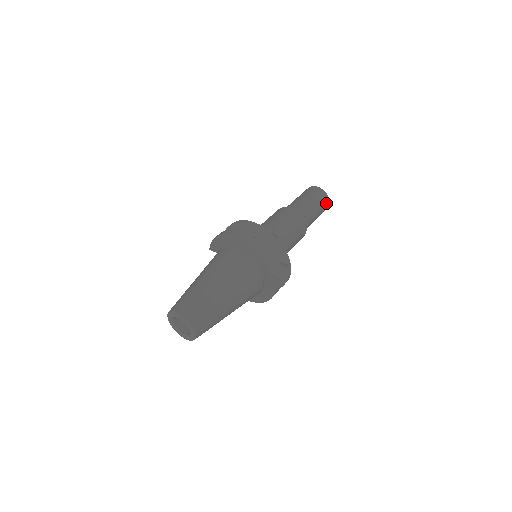
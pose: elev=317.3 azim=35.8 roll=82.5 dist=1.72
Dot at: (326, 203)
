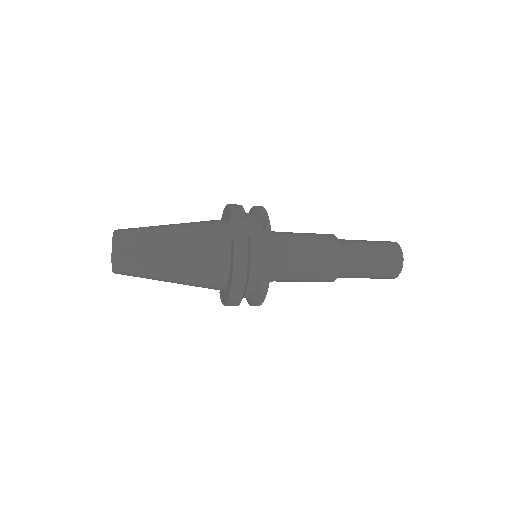
Dot at: (393, 247)
